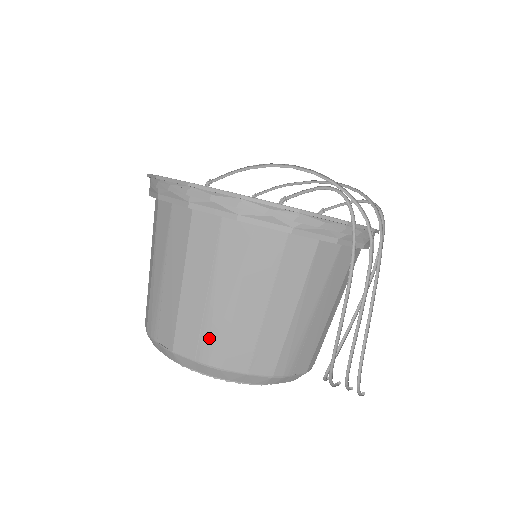
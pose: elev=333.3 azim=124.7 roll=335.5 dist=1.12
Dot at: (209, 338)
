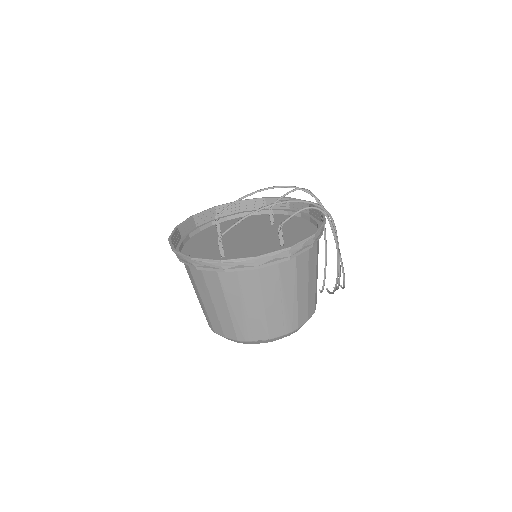
Dot at: (289, 320)
